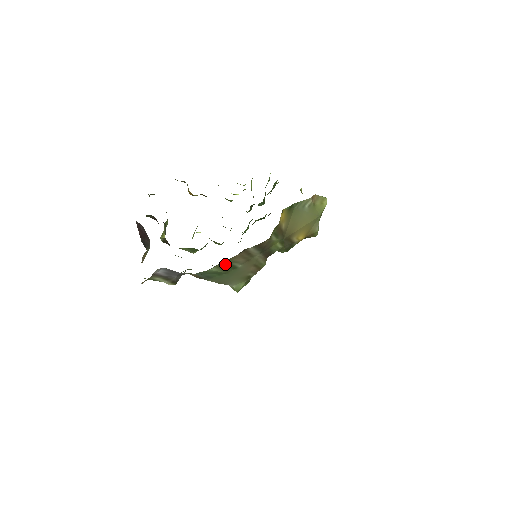
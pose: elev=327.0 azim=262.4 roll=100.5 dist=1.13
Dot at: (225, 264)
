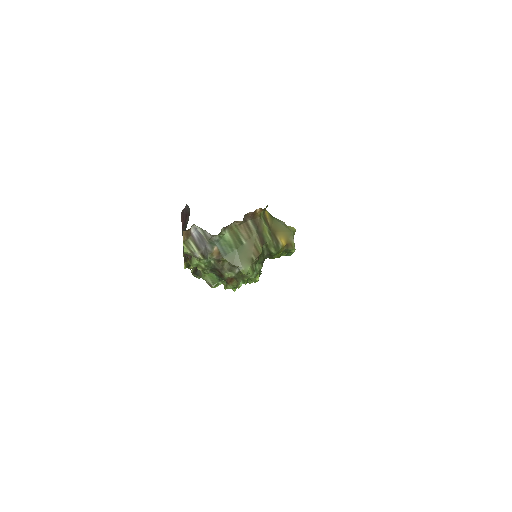
Dot at: (235, 234)
